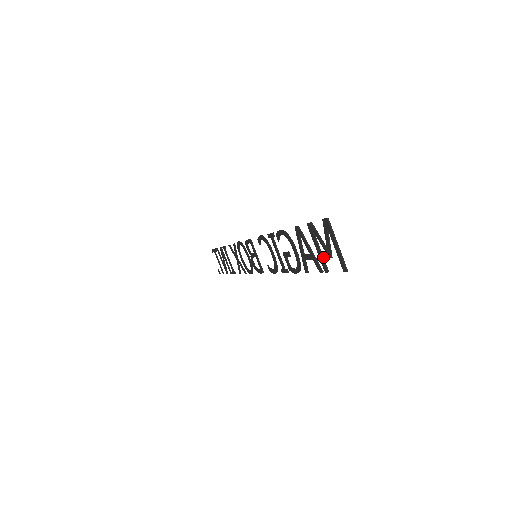
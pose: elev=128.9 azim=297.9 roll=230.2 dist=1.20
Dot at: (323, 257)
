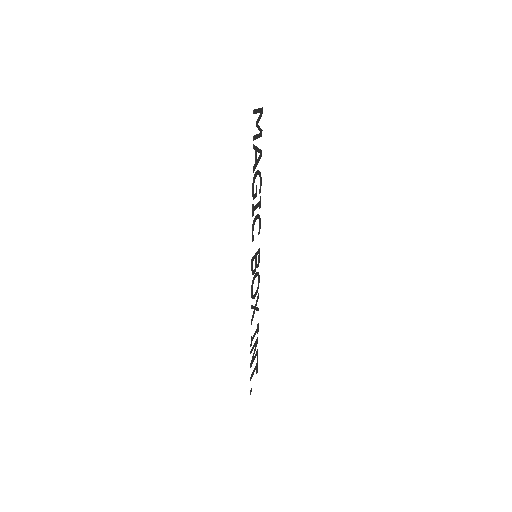
Dot at: (256, 135)
